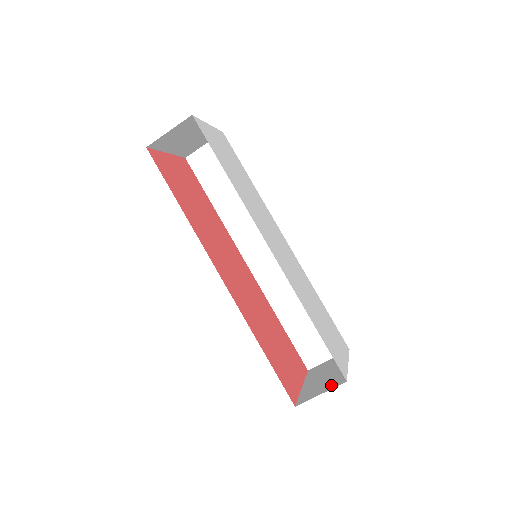
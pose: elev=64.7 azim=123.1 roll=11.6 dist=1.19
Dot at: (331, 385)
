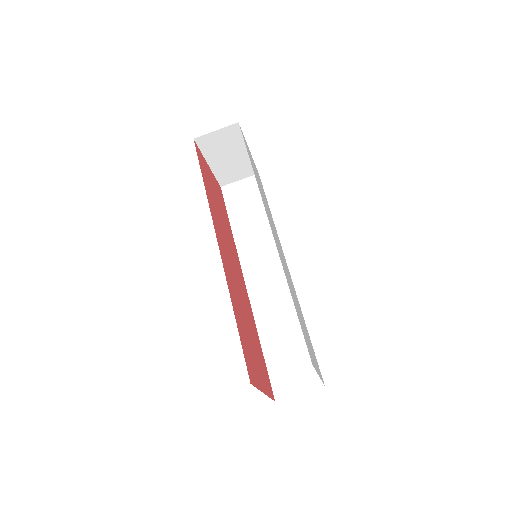
Dot at: occluded
